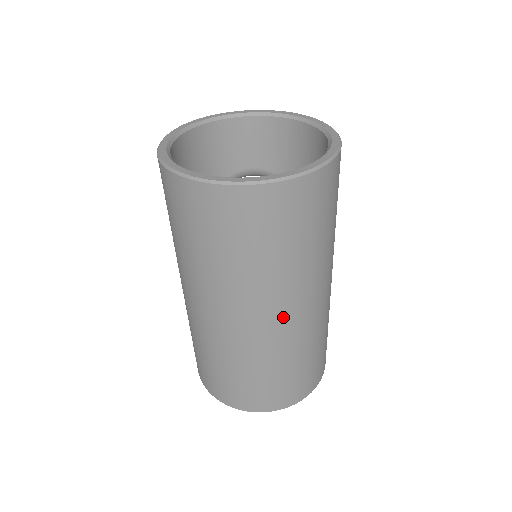
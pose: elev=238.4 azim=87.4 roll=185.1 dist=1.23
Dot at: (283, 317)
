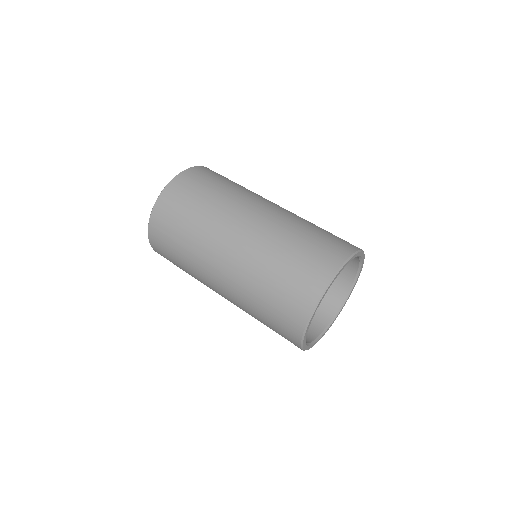
Dot at: (247, 221)
